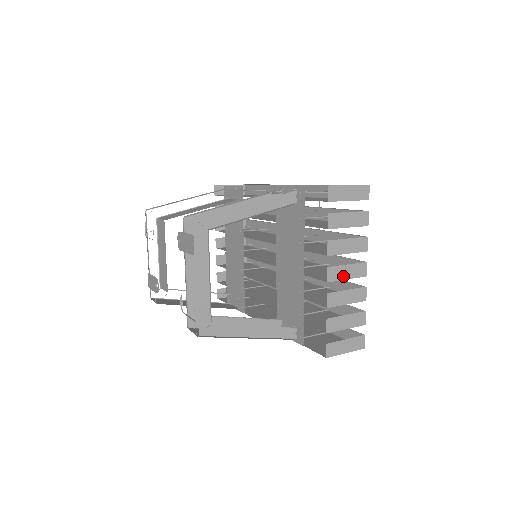
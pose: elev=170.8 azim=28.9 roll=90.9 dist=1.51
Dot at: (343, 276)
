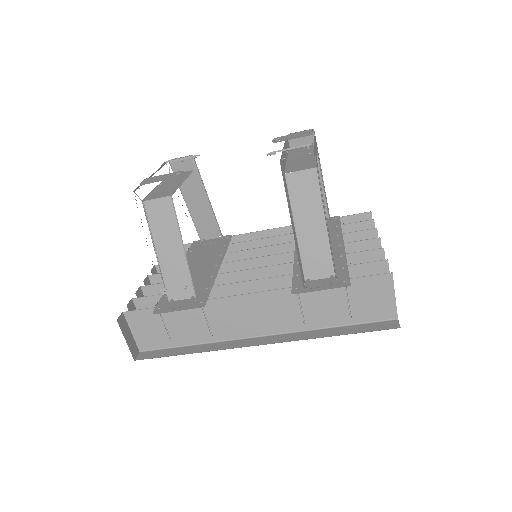
Dot at: occluded
